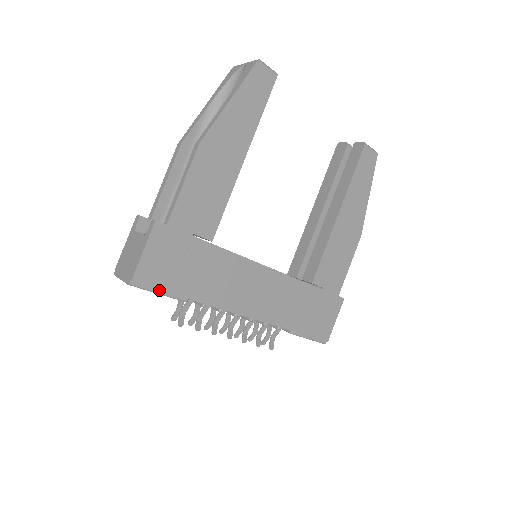
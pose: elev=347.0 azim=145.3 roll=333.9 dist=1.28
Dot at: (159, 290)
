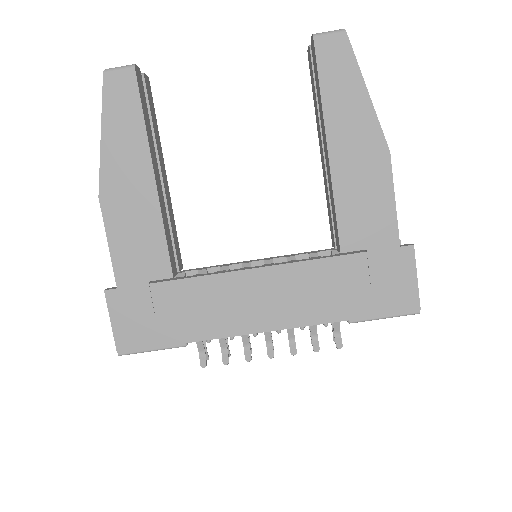
Dot at: (150, 348)
